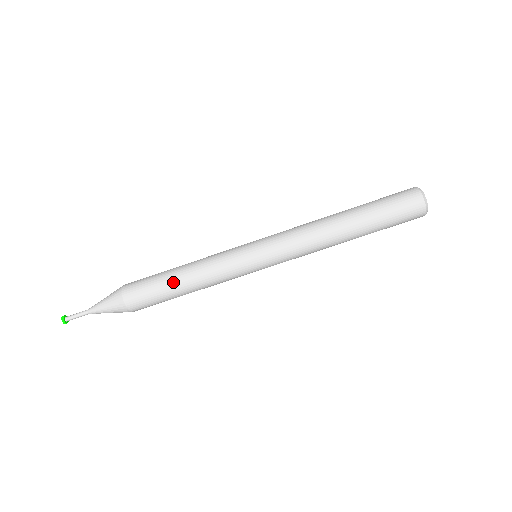
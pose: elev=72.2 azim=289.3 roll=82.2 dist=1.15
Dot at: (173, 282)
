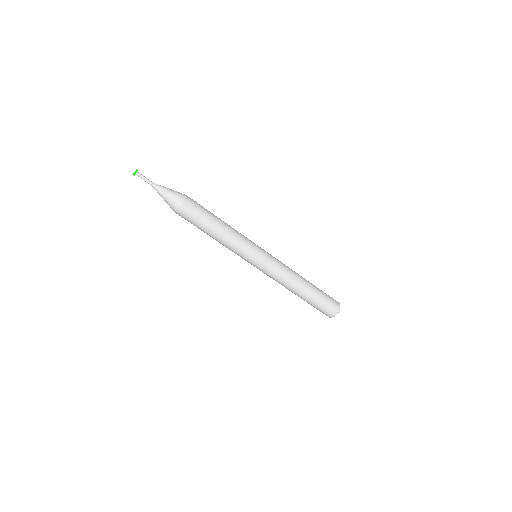
Dot at: (213, 227)
